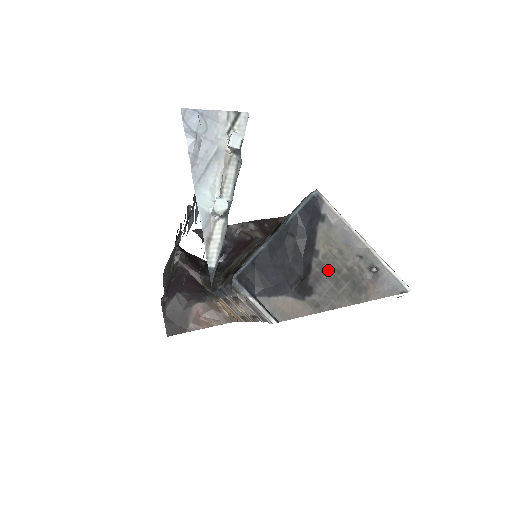
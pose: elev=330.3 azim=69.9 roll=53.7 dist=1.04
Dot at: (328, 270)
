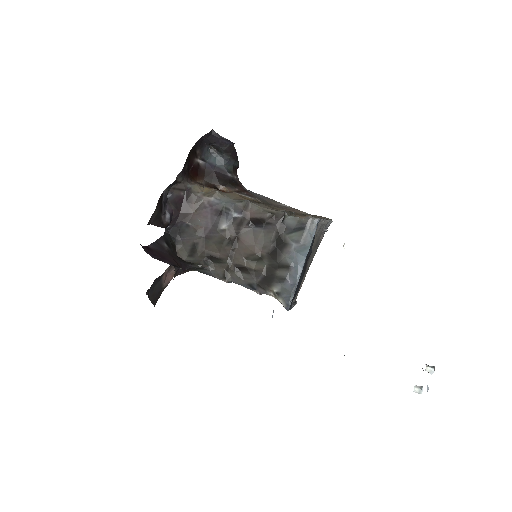
Dot at: (312, 252)
